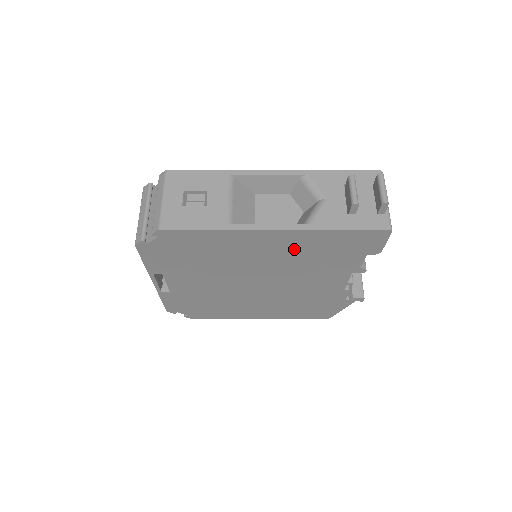
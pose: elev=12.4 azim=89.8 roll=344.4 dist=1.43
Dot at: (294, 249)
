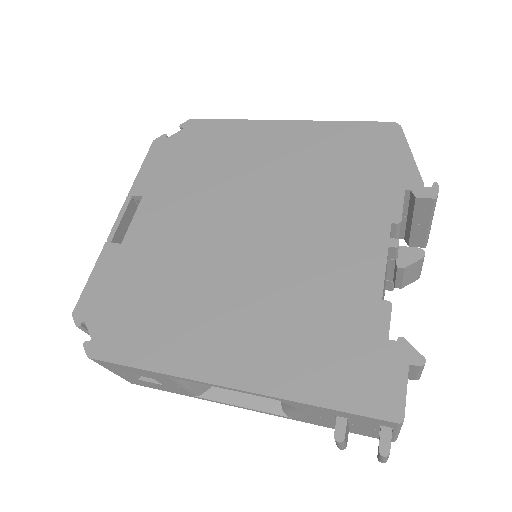
Dot at: occluded
